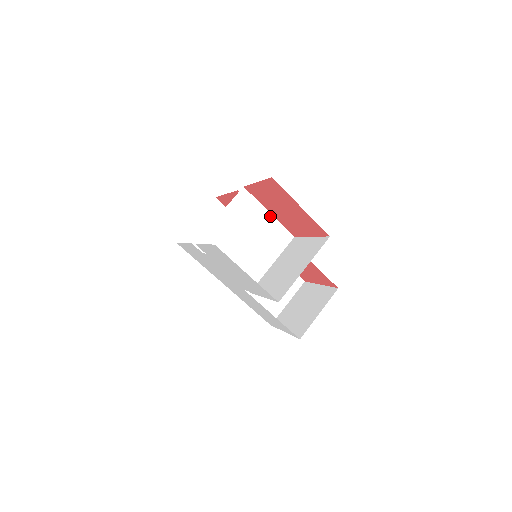
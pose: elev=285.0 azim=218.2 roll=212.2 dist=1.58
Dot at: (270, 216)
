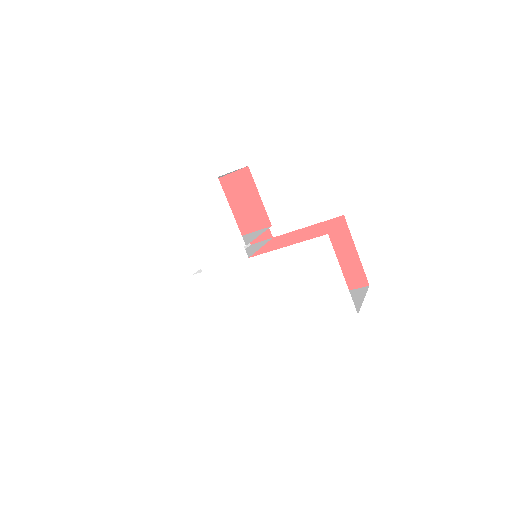
Dot at: occluded
